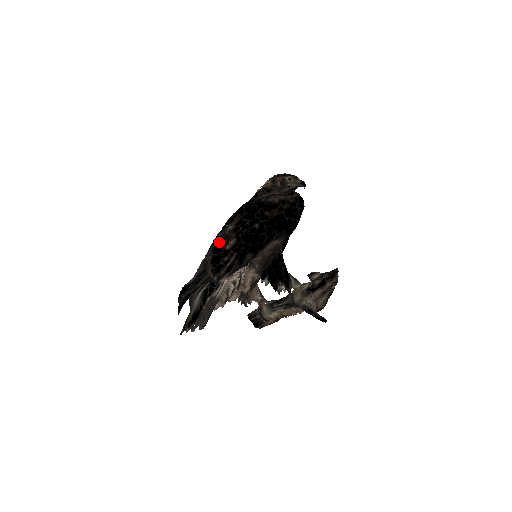
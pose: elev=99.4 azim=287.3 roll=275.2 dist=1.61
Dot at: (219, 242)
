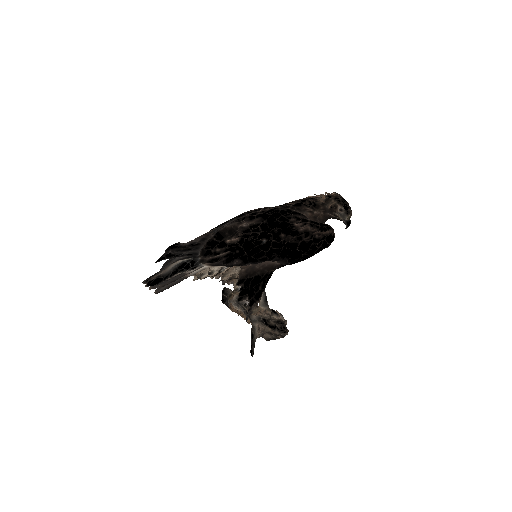
Dot at: (226, 230)
